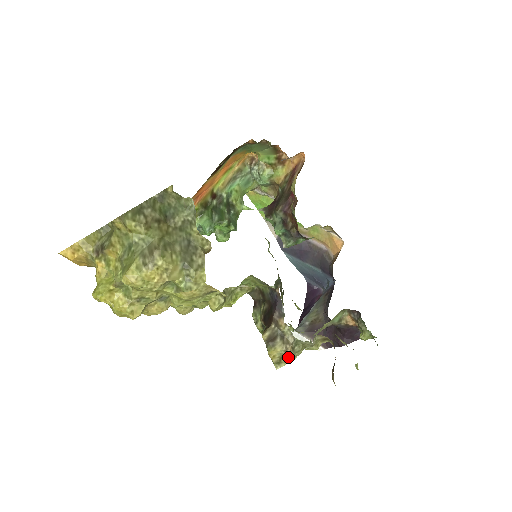
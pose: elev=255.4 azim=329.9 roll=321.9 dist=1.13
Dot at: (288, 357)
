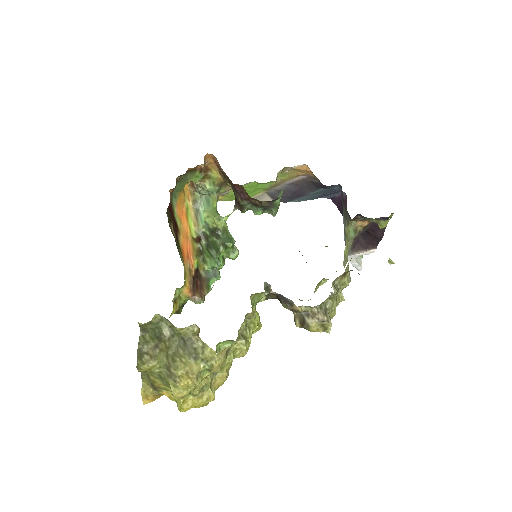
Dot at: (325, 322)
